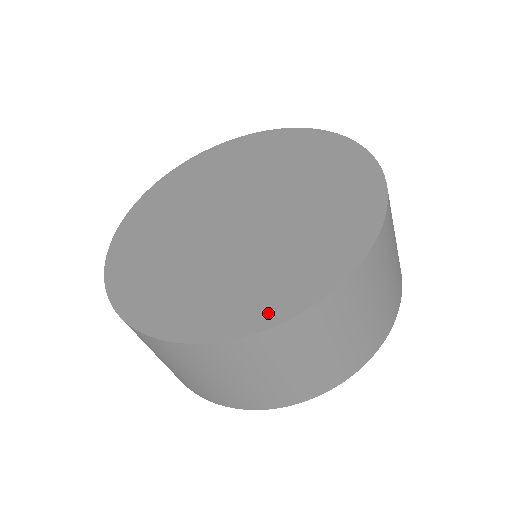
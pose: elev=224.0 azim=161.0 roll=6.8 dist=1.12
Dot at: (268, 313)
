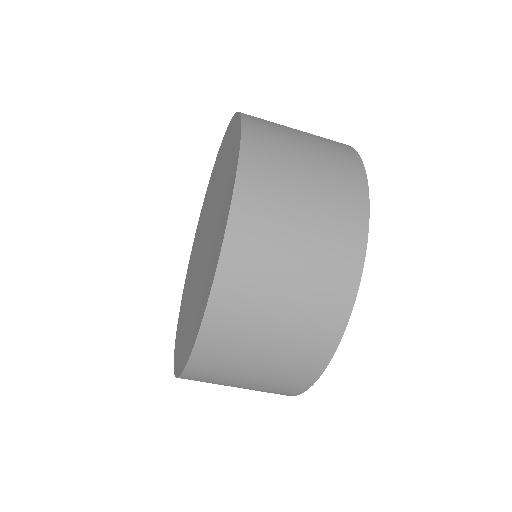
Dot at: (203, 308)
